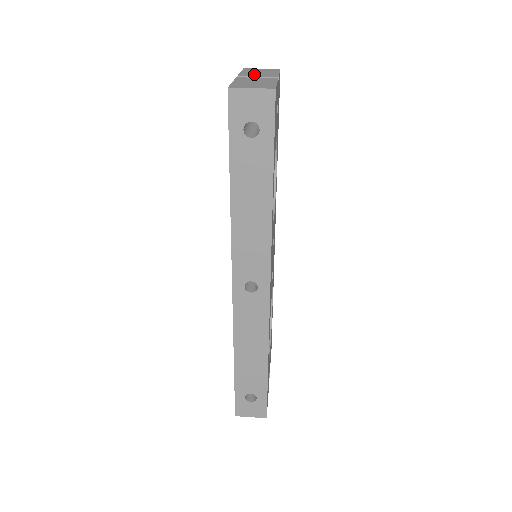
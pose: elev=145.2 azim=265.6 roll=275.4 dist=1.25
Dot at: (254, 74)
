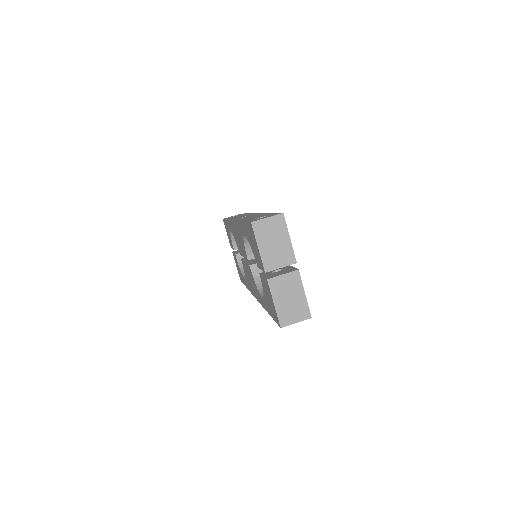
Dot at: (274, 258)
